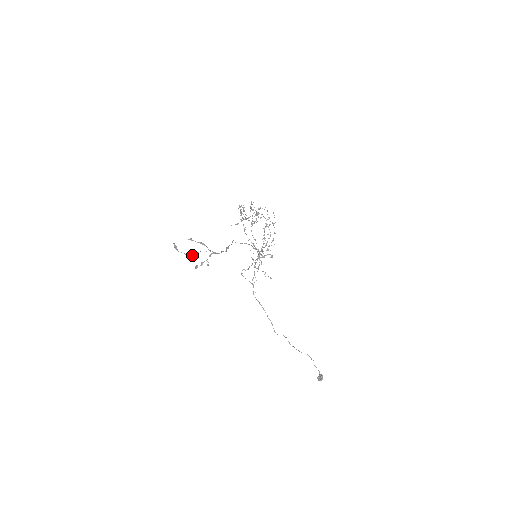
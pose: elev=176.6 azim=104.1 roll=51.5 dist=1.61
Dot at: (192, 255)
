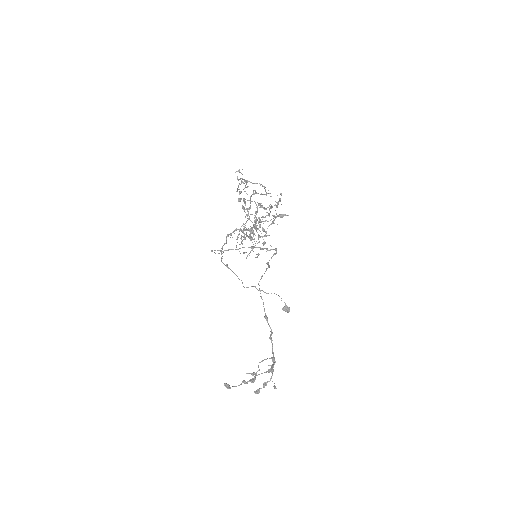
Dot at: occluded
